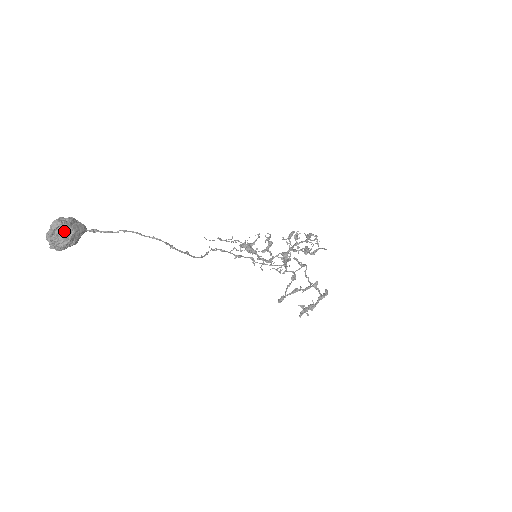
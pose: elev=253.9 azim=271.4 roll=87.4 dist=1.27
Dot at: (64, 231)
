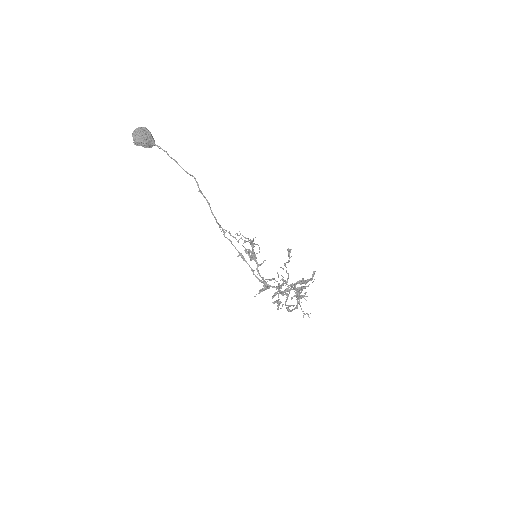
Dot at: (145, 131)
